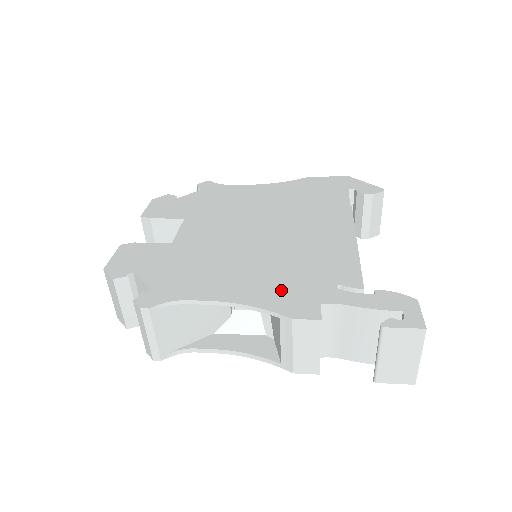
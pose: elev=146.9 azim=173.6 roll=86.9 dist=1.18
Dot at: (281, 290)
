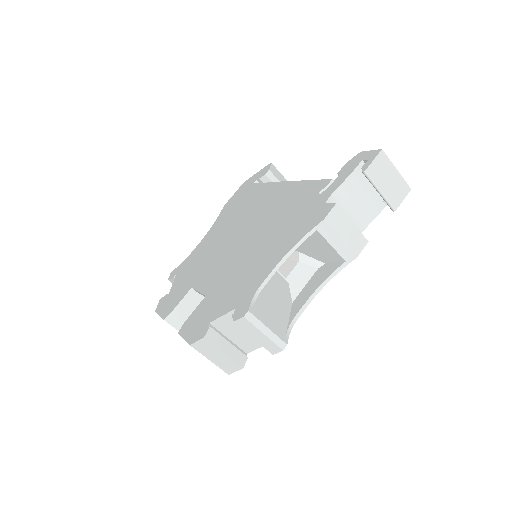
Dot at: (298, 226)
